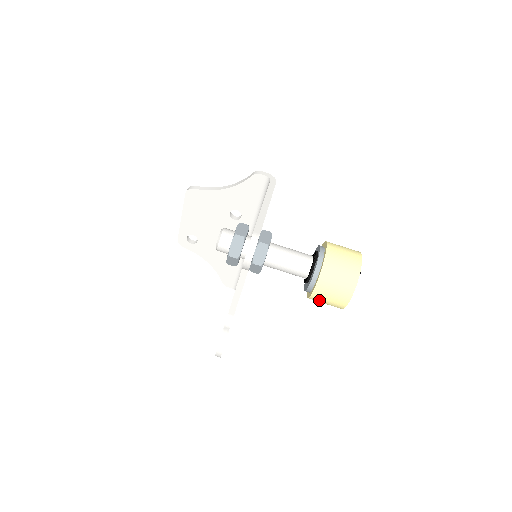
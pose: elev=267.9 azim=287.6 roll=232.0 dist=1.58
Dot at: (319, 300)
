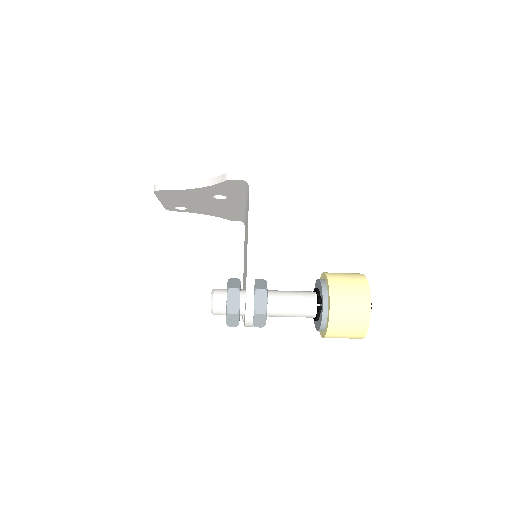
Dot at: occluded
